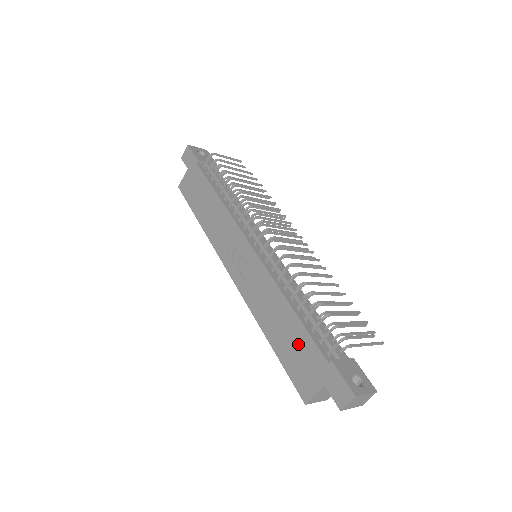
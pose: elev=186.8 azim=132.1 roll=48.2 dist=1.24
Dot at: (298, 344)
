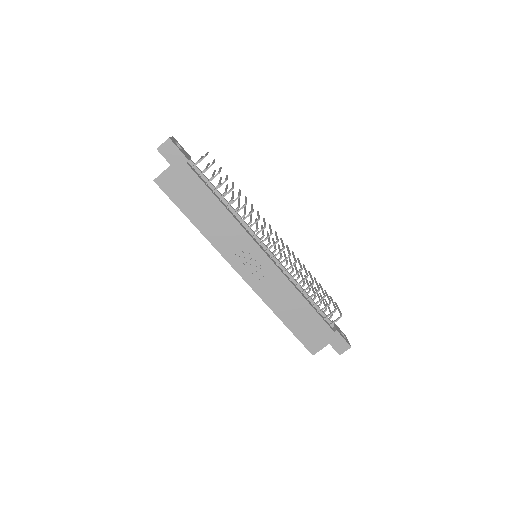
Dot at: (311, 323)
